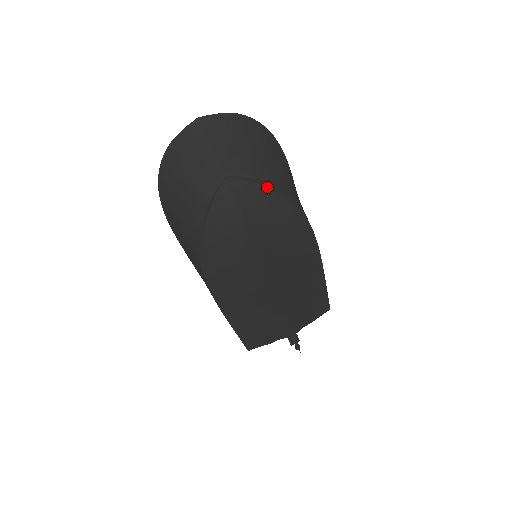
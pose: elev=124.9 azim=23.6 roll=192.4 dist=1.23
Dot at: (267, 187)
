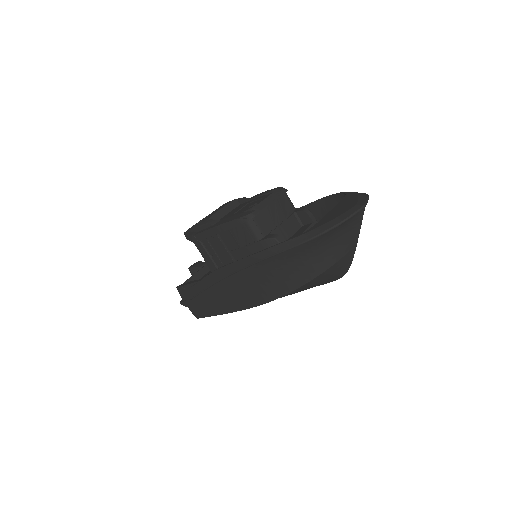
Dot at: occluded
